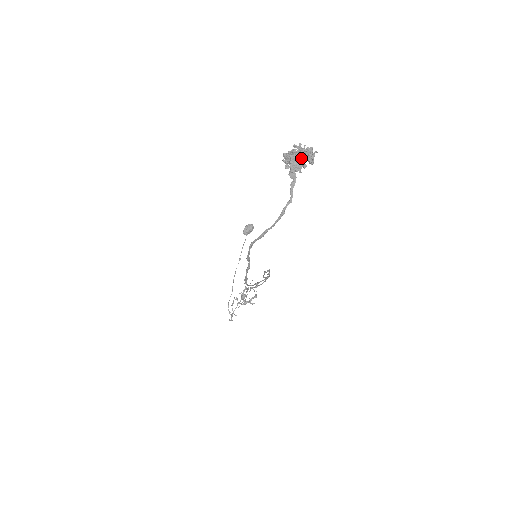
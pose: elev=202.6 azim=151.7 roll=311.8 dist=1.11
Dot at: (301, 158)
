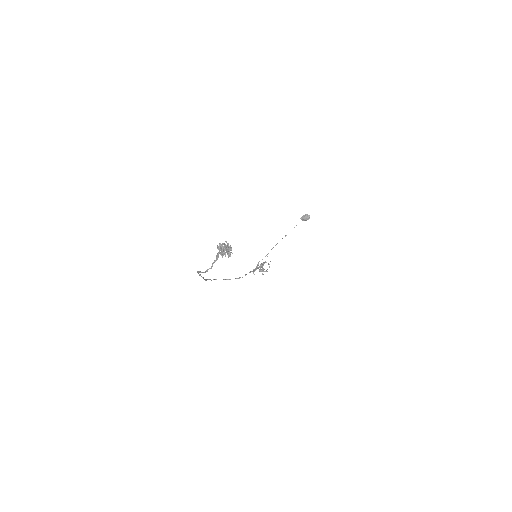
Dot at: (224, 251)
